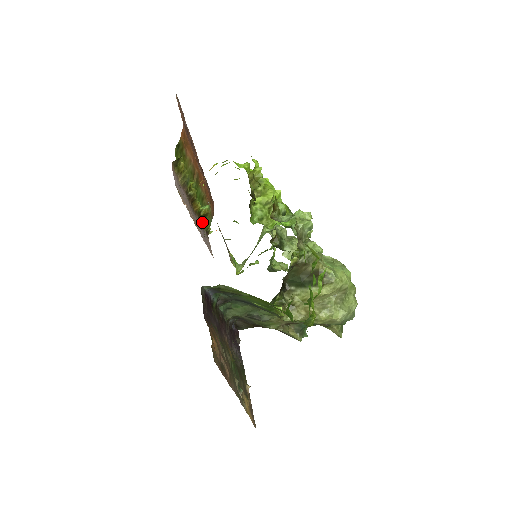
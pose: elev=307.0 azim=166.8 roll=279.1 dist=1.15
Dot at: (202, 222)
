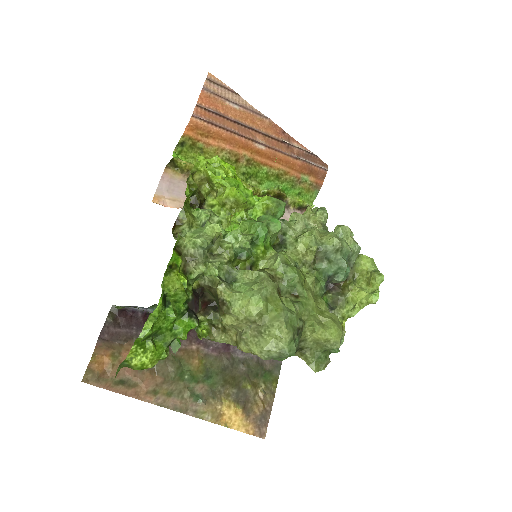
Dot at: occluded
